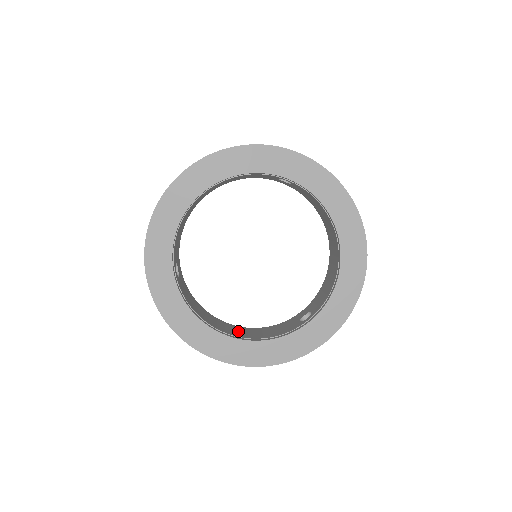
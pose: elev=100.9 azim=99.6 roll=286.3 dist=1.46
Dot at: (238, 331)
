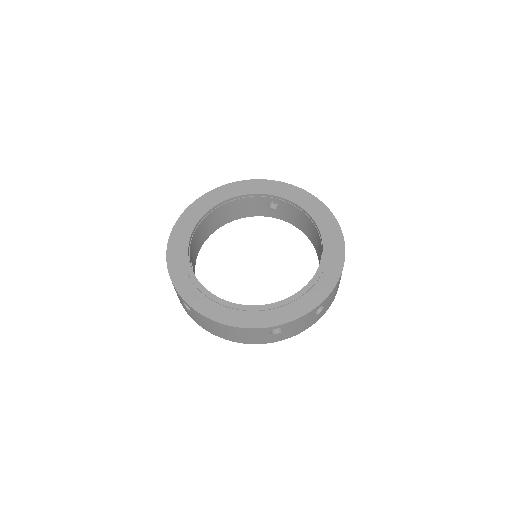
Dot at: occluded
